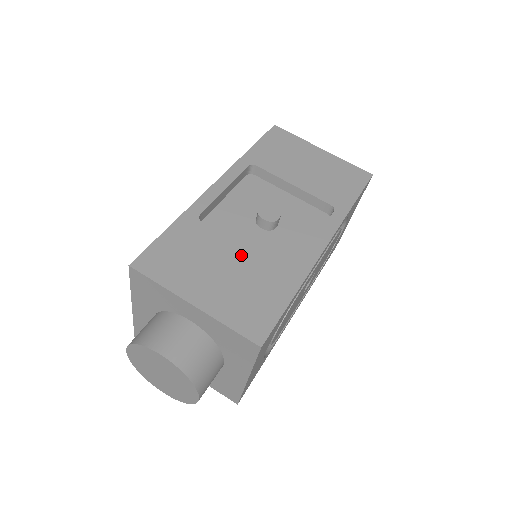
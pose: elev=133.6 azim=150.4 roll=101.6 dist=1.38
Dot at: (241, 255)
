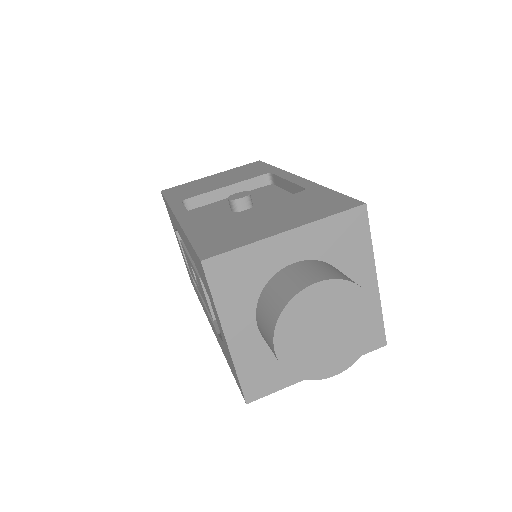
Dot at: (263, 208)
